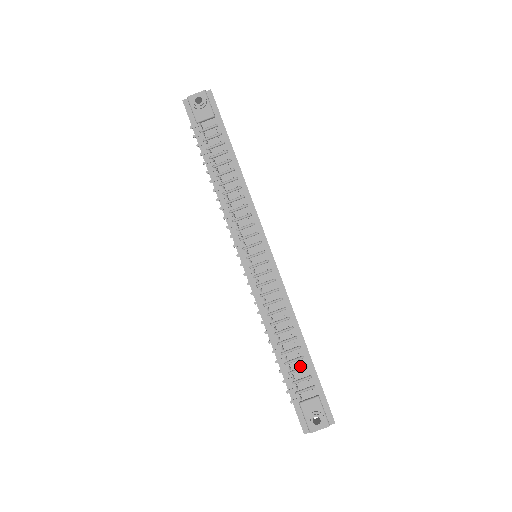
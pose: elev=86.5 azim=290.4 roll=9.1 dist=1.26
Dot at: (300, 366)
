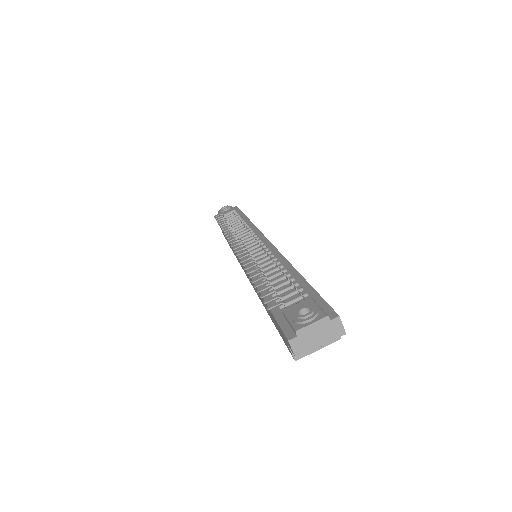
Dot at: (289, 287)
